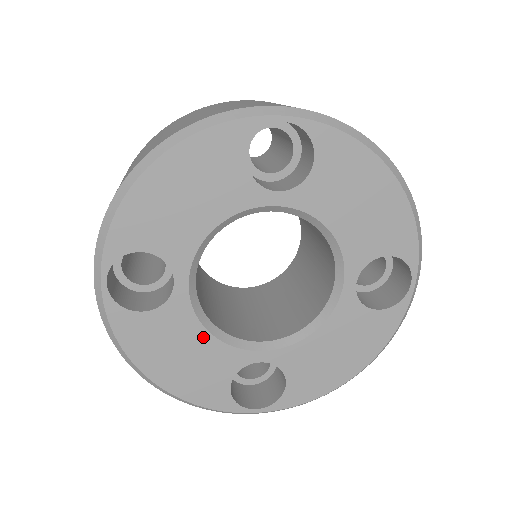
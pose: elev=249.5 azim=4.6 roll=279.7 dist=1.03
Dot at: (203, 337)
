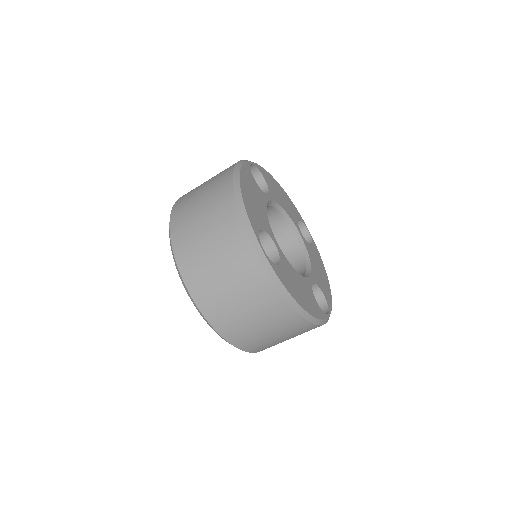
Dot at: (296, 274)
